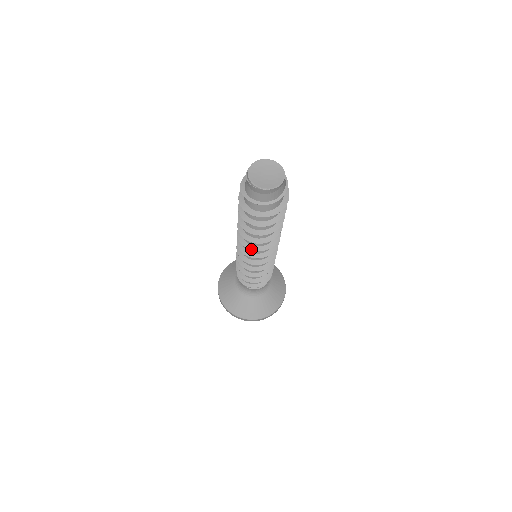
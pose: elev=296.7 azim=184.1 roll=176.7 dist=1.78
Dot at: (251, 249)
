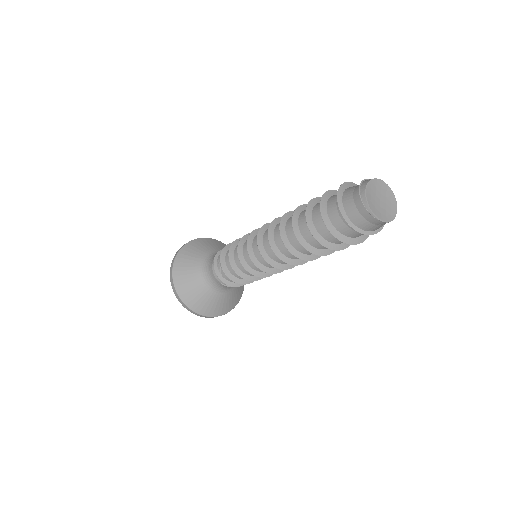
Dot at: (283, 260)
